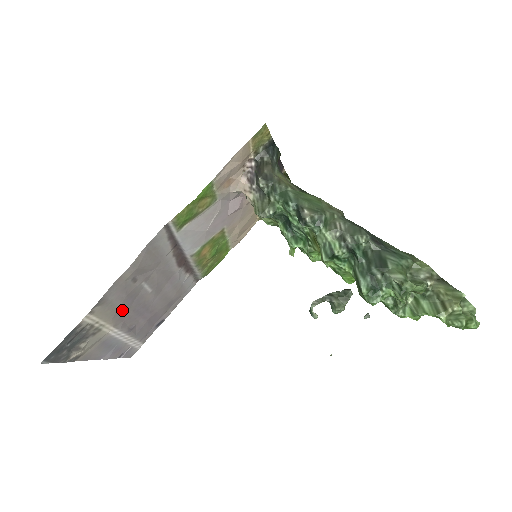
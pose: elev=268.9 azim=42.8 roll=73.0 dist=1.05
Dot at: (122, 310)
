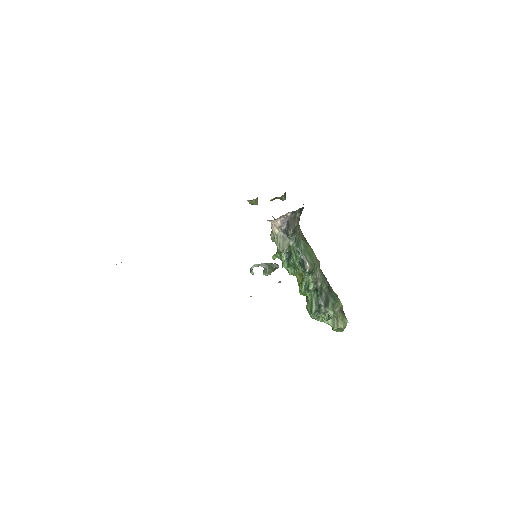
Dot at: occluded
